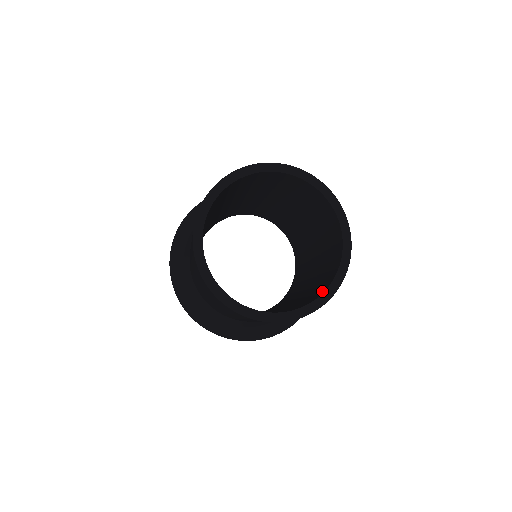
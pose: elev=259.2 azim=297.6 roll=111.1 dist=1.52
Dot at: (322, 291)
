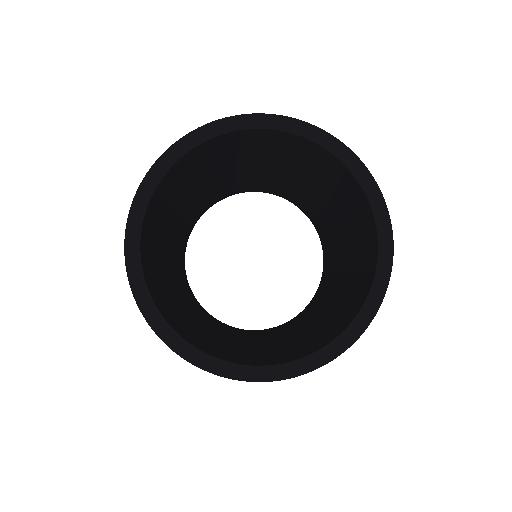
Dot at: (366, 288)
